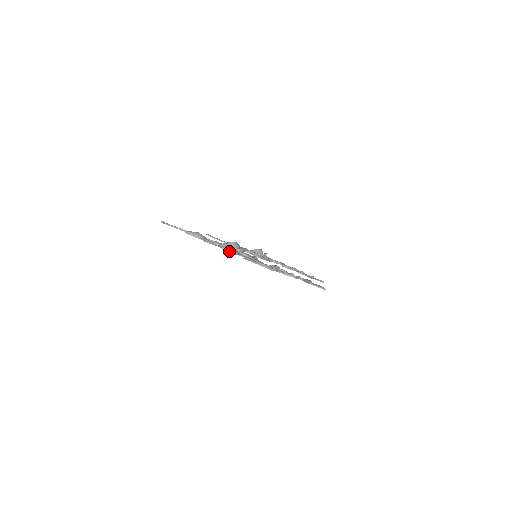
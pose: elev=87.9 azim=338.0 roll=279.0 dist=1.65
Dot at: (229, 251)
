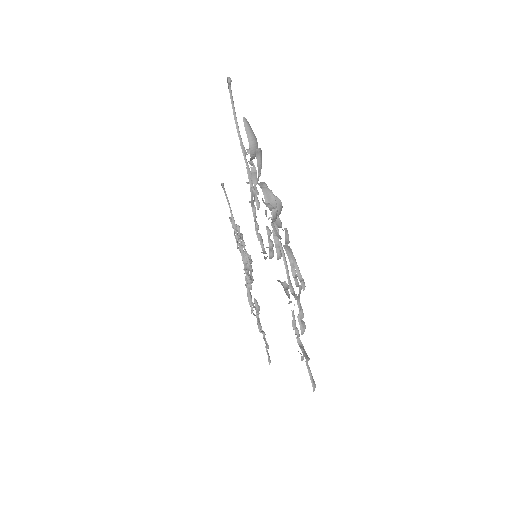
Dot at: (266, 203)
